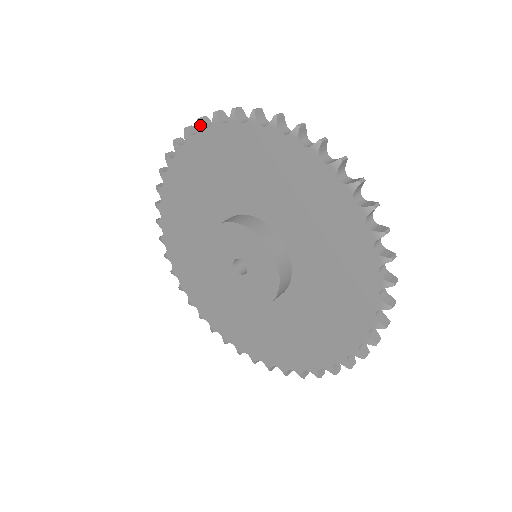
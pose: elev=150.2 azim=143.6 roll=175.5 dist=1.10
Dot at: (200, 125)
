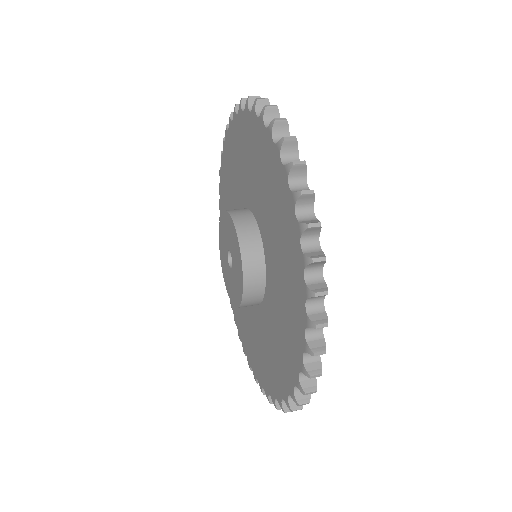
Dot at: (221, 156)
